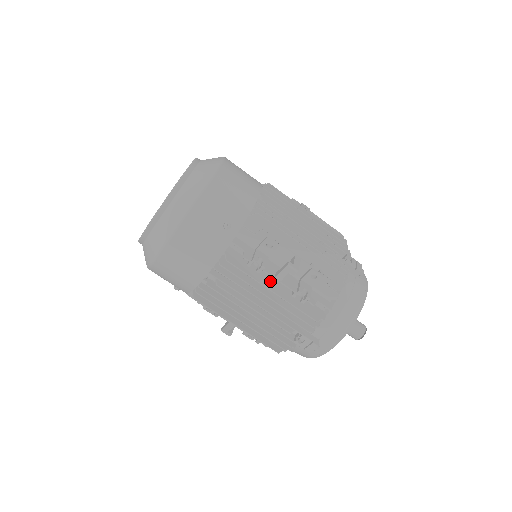
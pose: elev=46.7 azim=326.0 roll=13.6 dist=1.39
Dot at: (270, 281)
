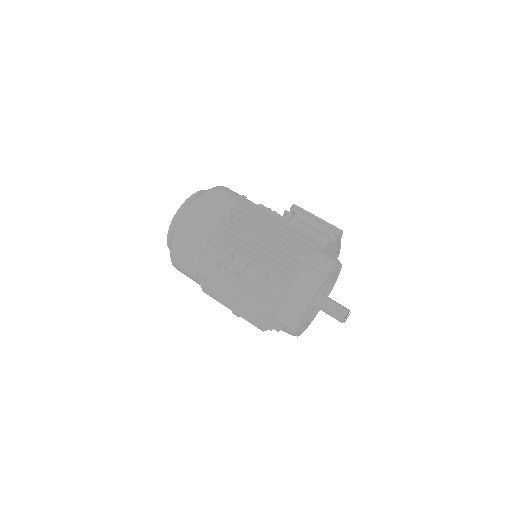
Dot at: (233, 278)
